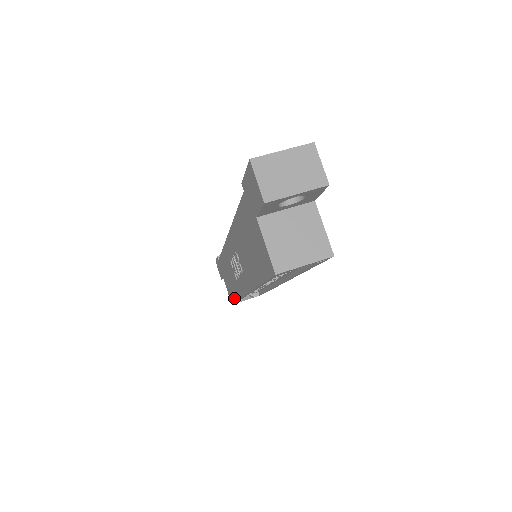
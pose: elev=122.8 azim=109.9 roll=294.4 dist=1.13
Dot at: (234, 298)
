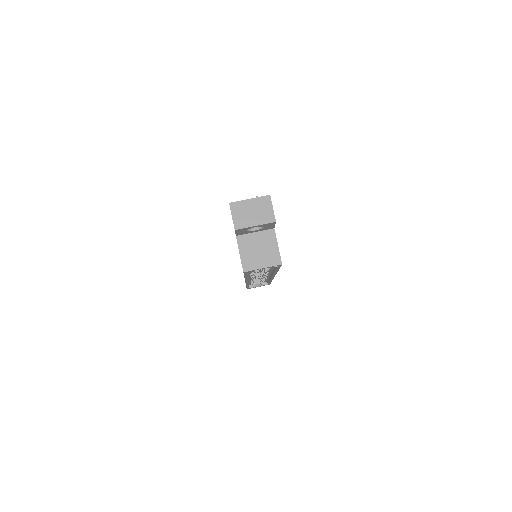
Dot at: occluded
